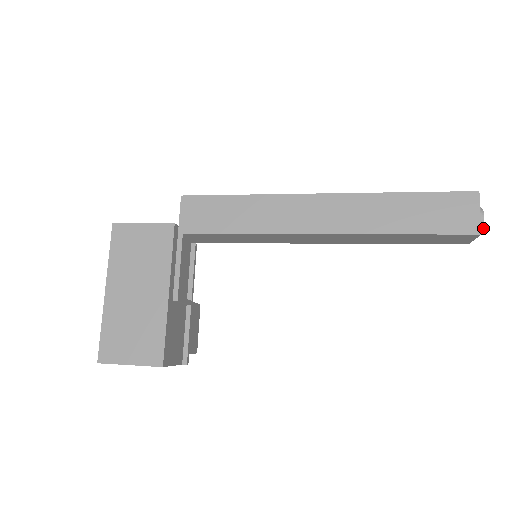
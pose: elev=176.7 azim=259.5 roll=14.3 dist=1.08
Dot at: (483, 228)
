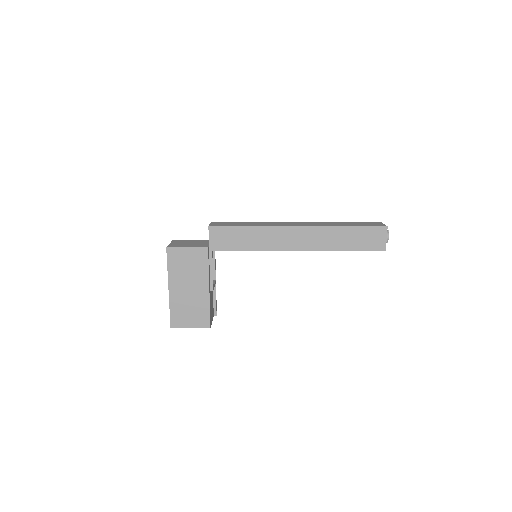
Dot at: occluded
